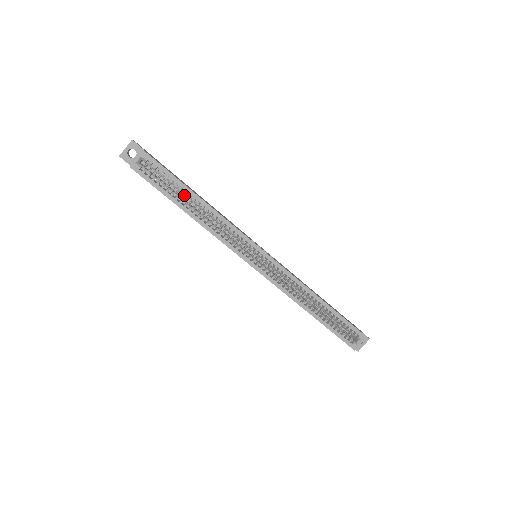
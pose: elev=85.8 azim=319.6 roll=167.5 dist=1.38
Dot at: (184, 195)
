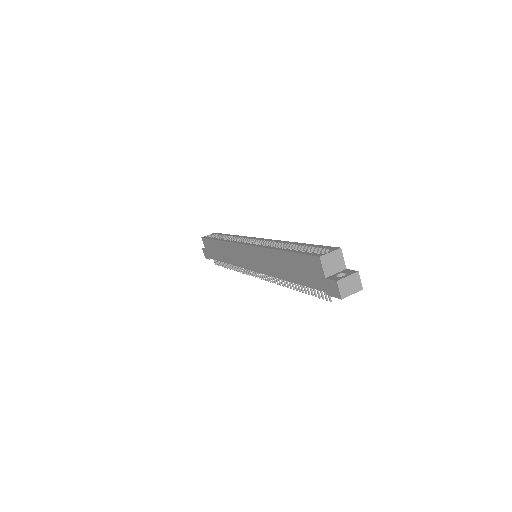
Dot at: occluded
